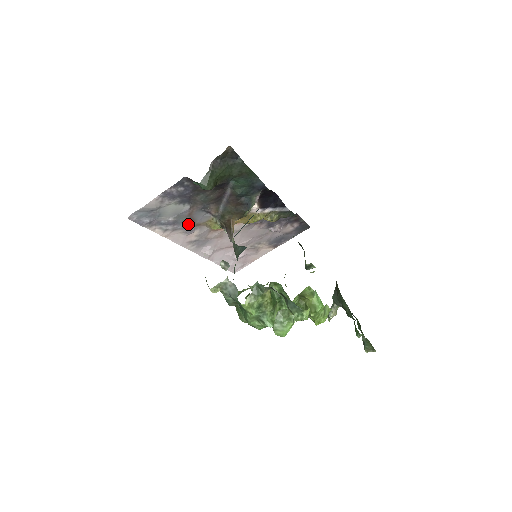
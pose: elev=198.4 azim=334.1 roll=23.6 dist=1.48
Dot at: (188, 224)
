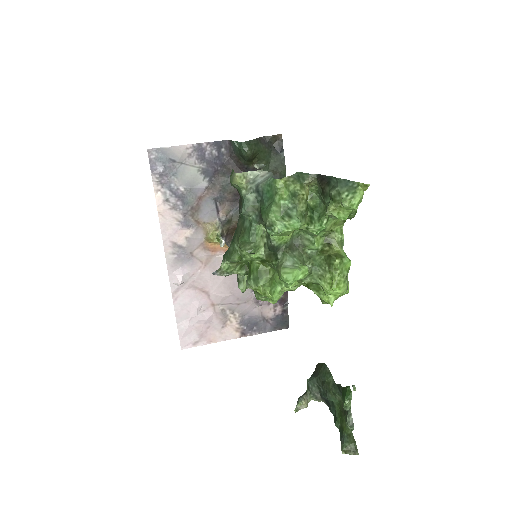
Dot at: (190, 212)
